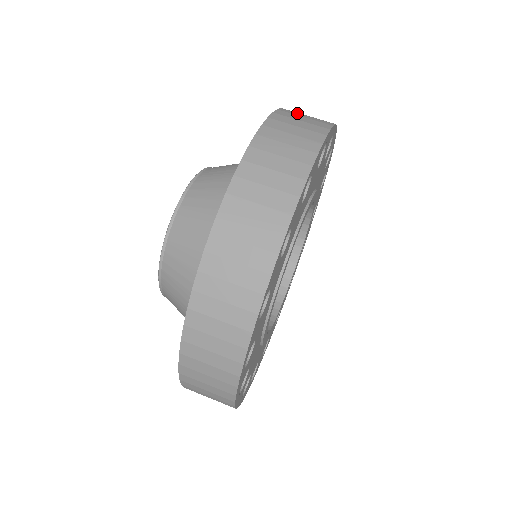
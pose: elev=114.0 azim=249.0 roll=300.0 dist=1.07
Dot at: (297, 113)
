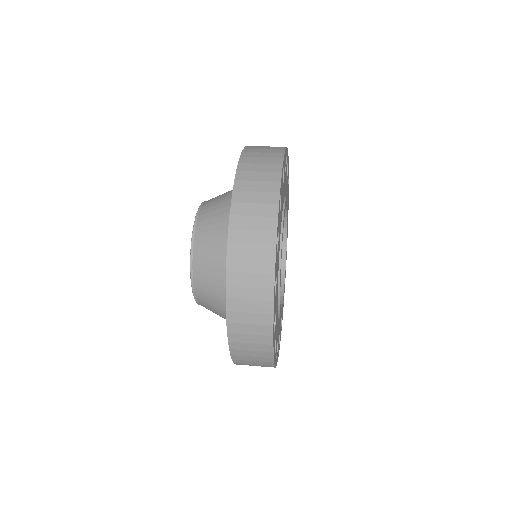
Dot at: occluded
